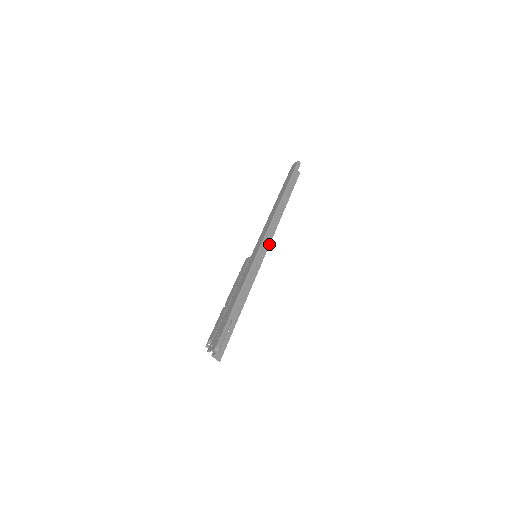
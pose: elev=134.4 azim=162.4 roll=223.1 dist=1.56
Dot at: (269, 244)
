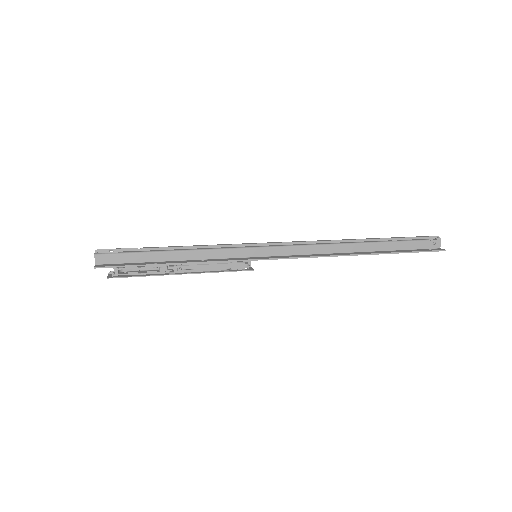
Dot at: (292, 257)
